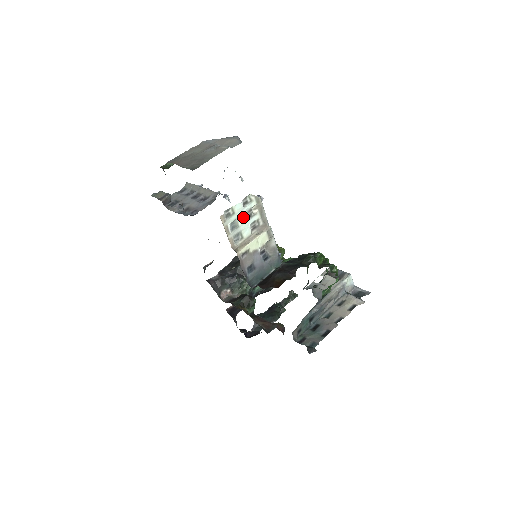
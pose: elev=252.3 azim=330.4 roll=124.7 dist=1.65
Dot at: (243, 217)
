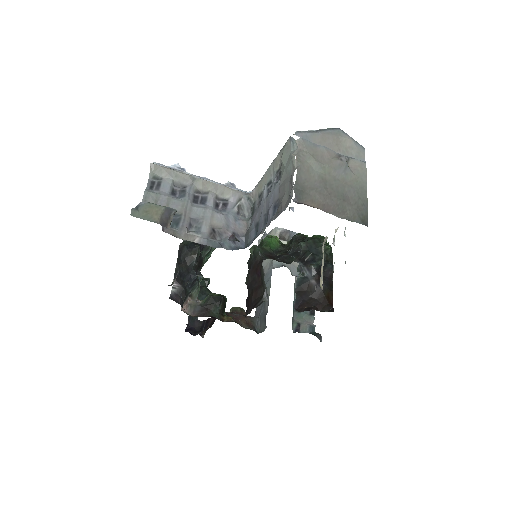
Dot at: occluded
